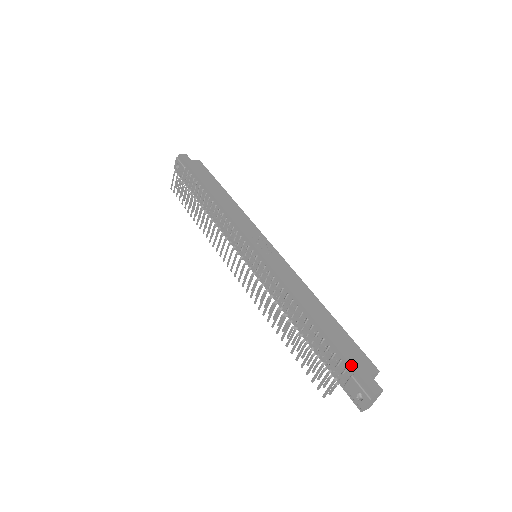
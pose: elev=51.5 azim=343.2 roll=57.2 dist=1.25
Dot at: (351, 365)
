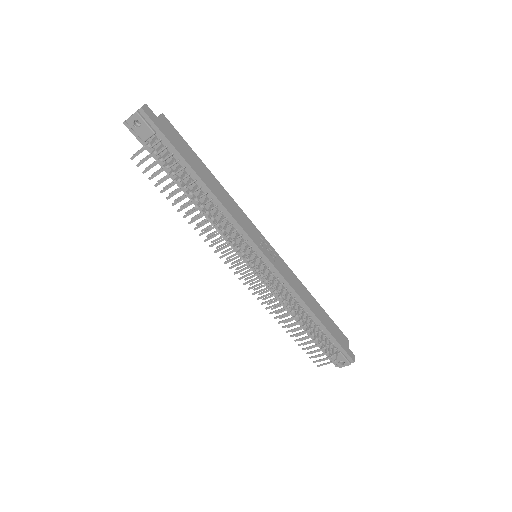
Dot at: (342, 347)
